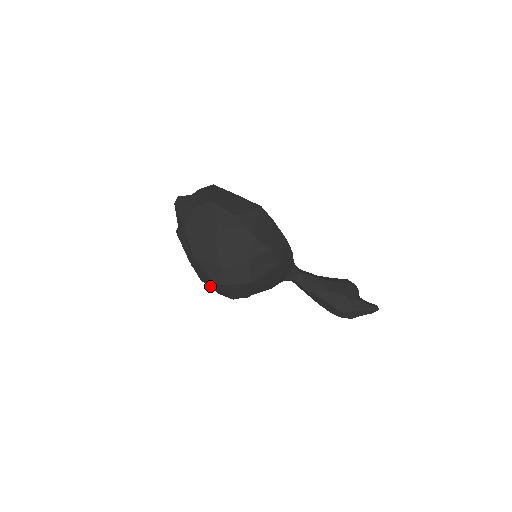
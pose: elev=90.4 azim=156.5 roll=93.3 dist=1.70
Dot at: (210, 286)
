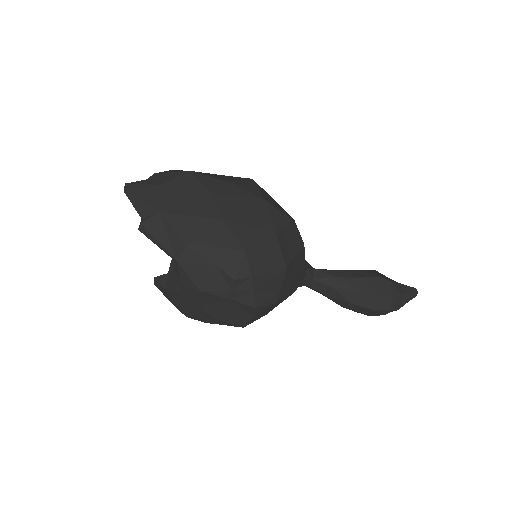
Dot at: (220, 295)
